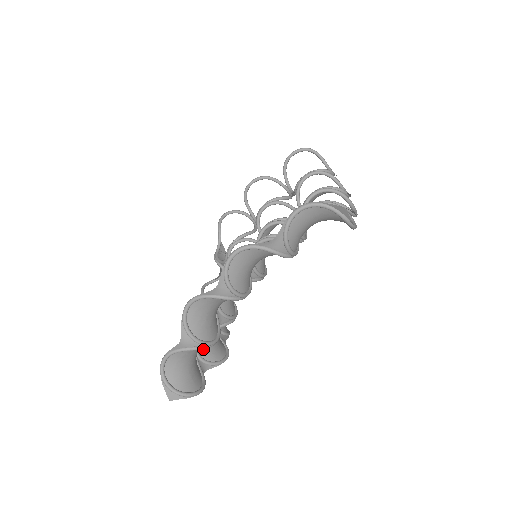
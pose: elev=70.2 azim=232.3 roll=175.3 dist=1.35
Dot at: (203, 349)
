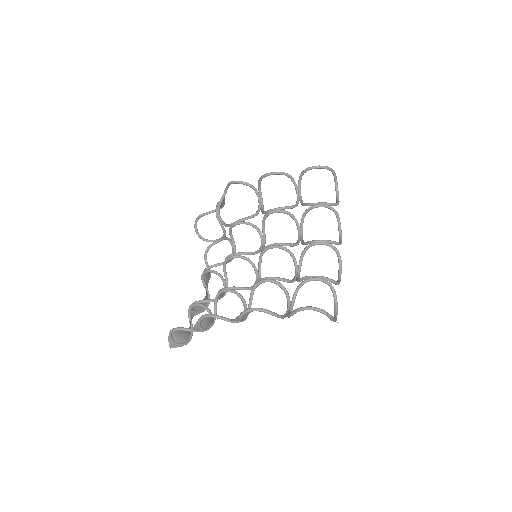
Dot at: occluded
